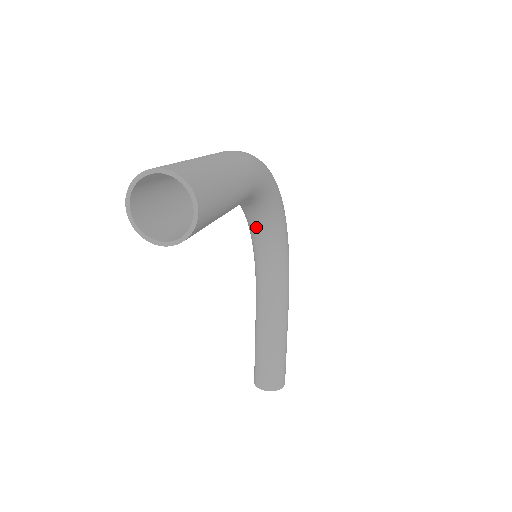
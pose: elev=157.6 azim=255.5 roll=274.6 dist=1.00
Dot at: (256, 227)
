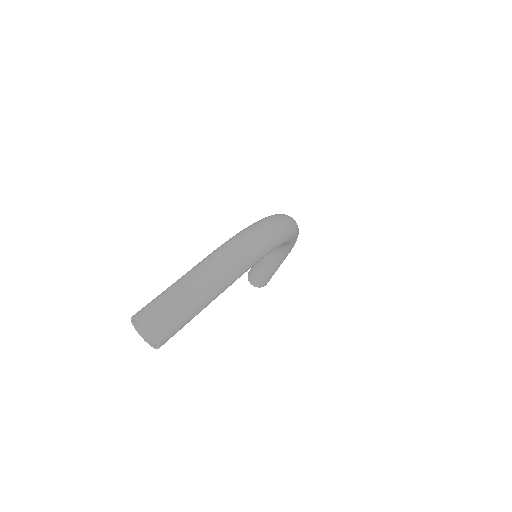
Dot at: occluded
